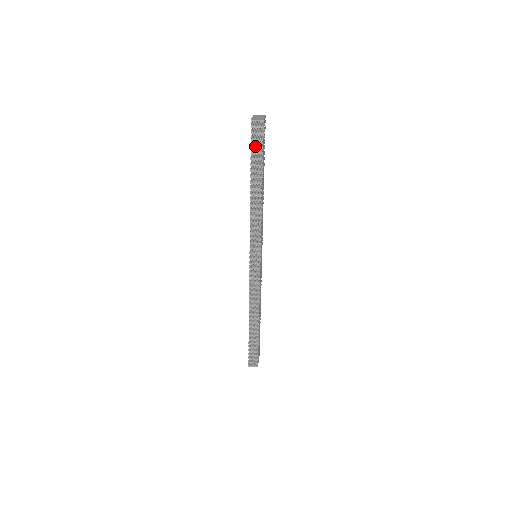
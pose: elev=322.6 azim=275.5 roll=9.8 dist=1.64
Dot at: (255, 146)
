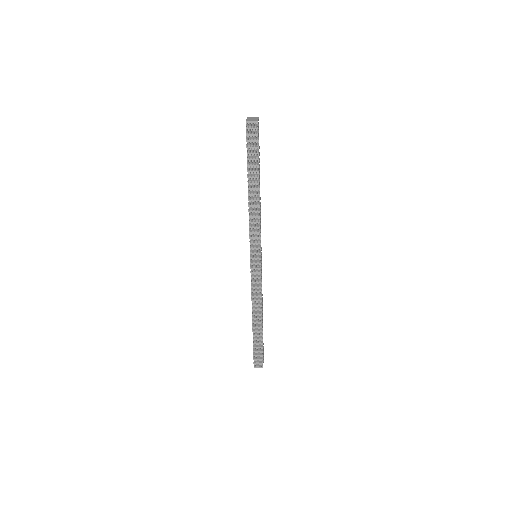
Dot at: (251, 147)
